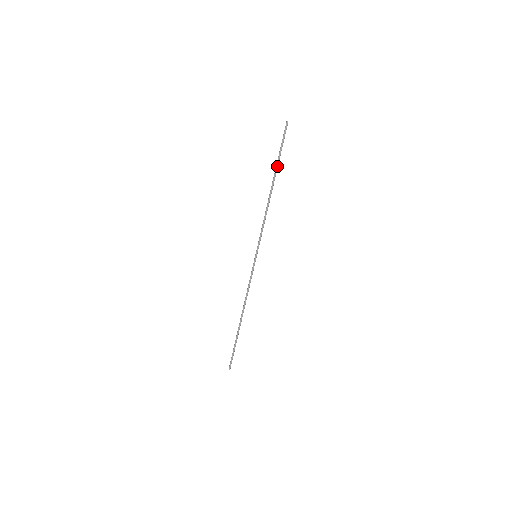
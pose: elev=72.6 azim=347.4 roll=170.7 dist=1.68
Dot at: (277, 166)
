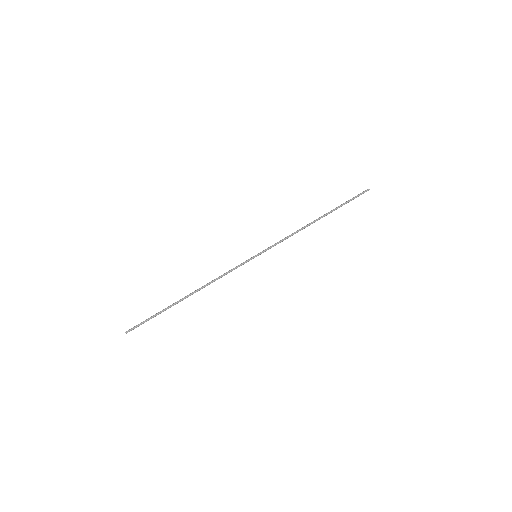
Dot at: (336, 209)
